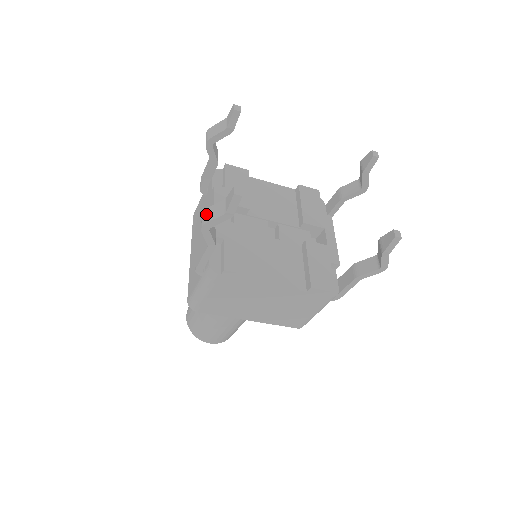
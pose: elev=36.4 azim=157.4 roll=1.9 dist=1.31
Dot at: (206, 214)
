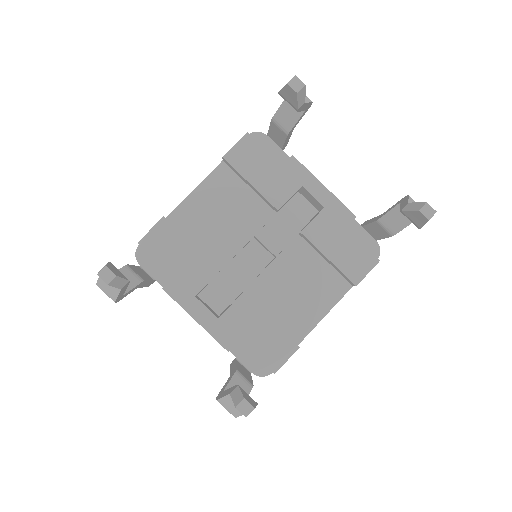
Dot at: (225, 408)
